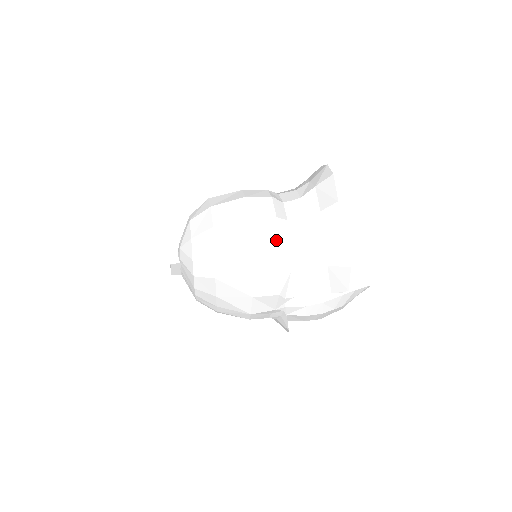
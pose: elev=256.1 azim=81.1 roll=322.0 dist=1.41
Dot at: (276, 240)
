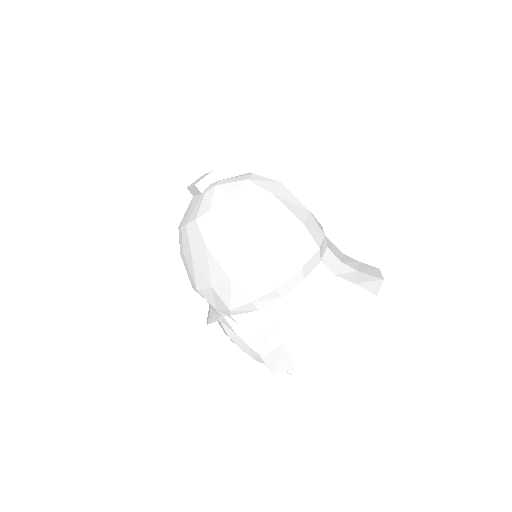
Dot at: (278, 283)
